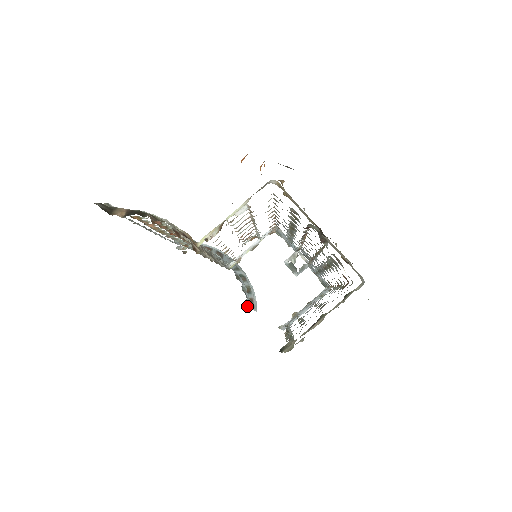
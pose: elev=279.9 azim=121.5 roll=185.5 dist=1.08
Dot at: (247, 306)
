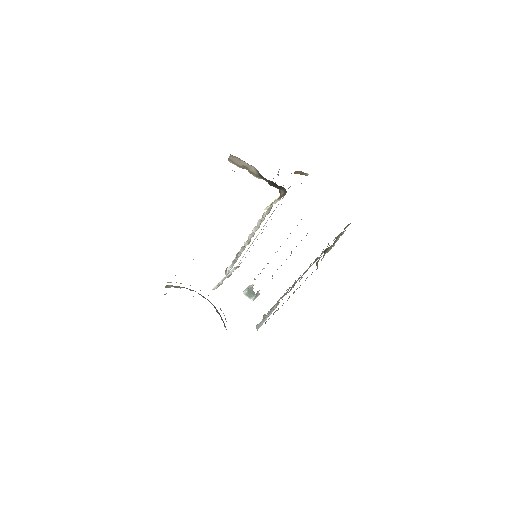
Dot at: occluded
